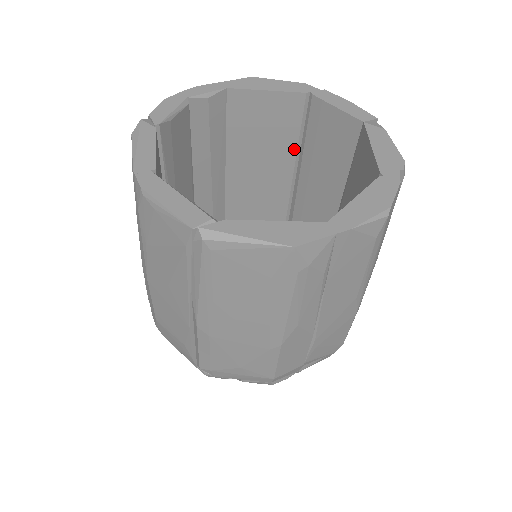
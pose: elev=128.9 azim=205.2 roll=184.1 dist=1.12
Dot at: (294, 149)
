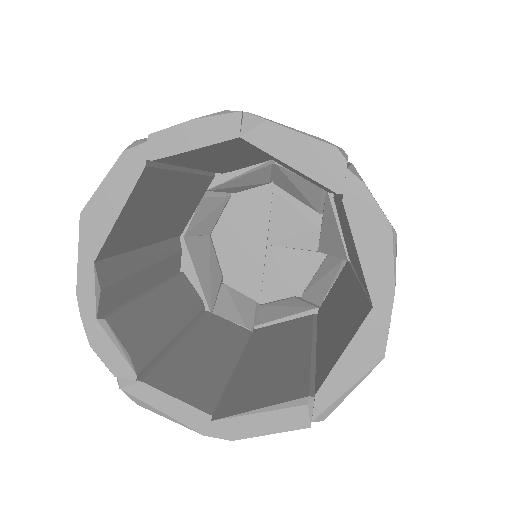
Dot at: (174, 175)
